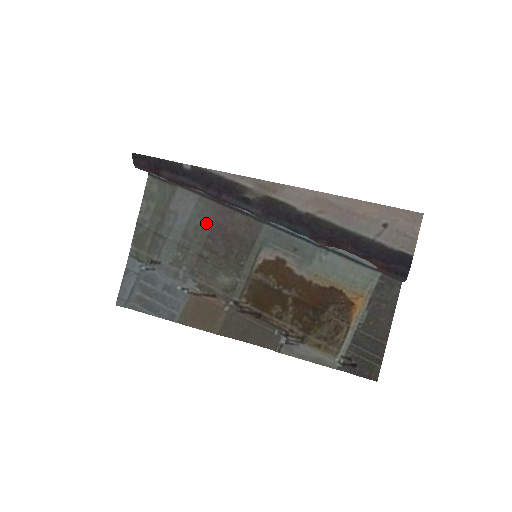
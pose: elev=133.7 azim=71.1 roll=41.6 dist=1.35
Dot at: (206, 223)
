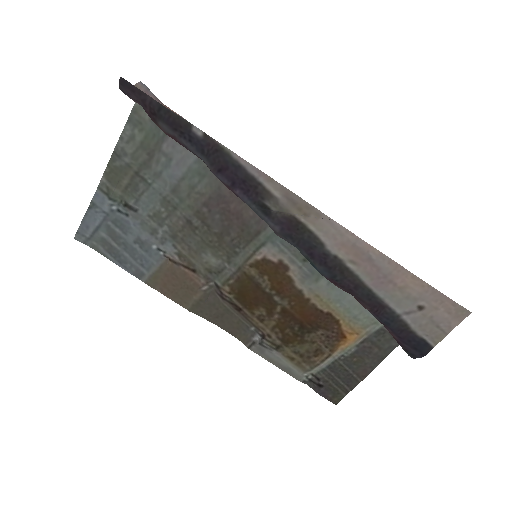
Dot at: (206, 187)
